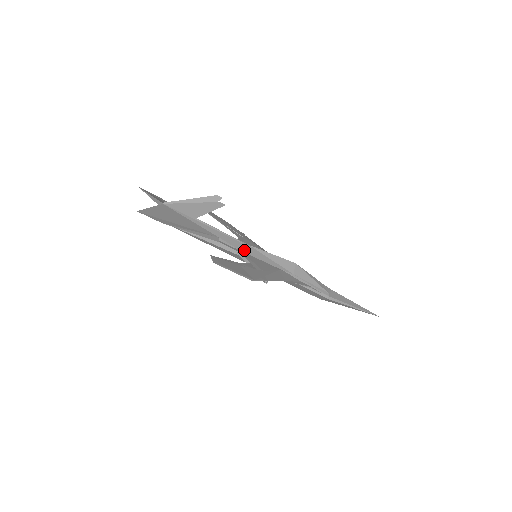
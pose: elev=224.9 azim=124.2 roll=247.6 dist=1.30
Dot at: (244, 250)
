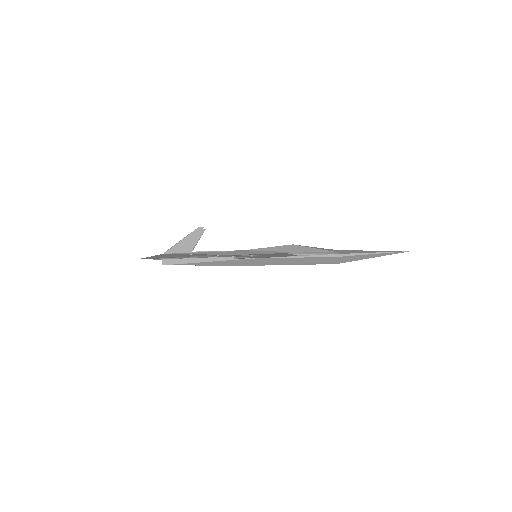
Dot at: (240, 254)
